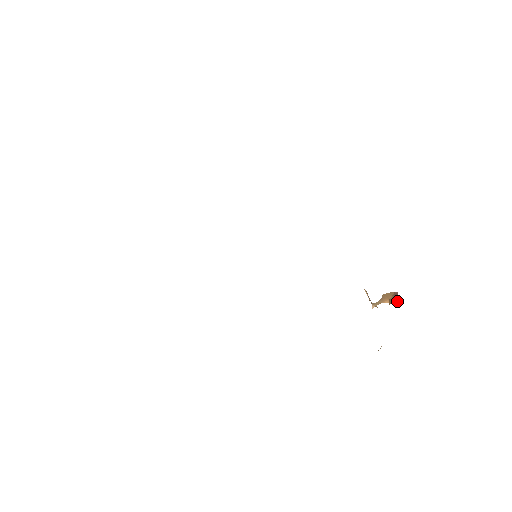
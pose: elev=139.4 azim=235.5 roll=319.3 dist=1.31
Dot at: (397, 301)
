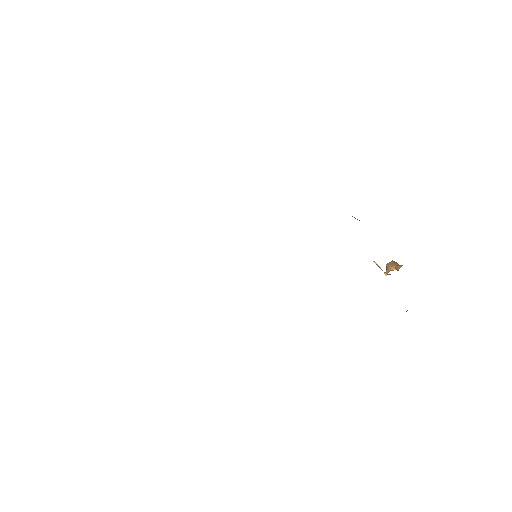
Dot at: occluded
